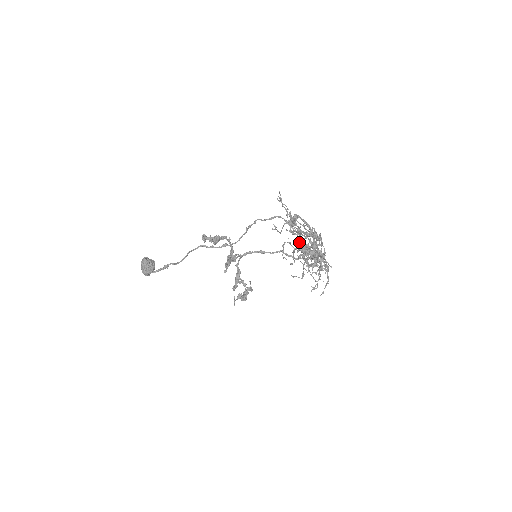
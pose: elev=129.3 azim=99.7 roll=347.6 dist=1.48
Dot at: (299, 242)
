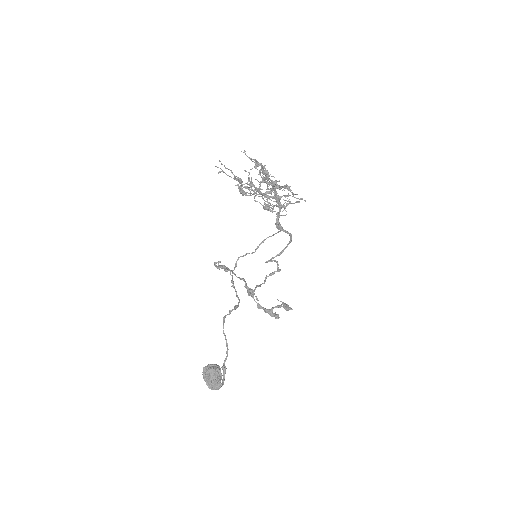
Dot at: (266, 261)
